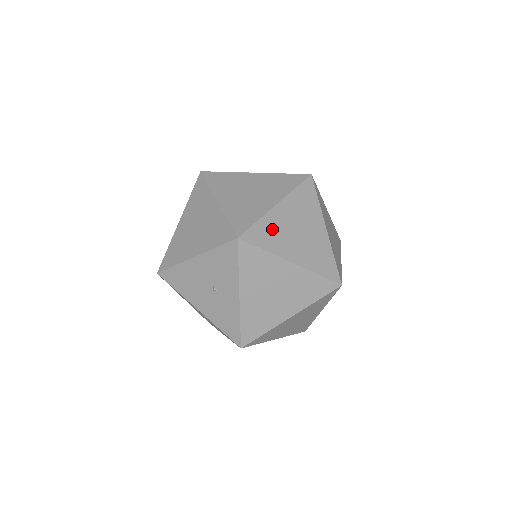
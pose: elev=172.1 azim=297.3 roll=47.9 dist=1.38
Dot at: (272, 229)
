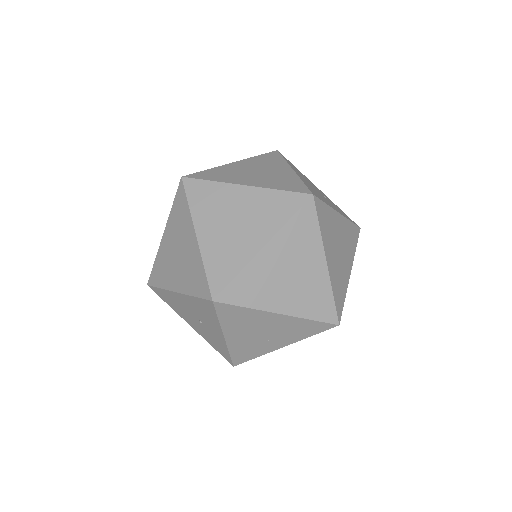
Dot at: (256, 280)
